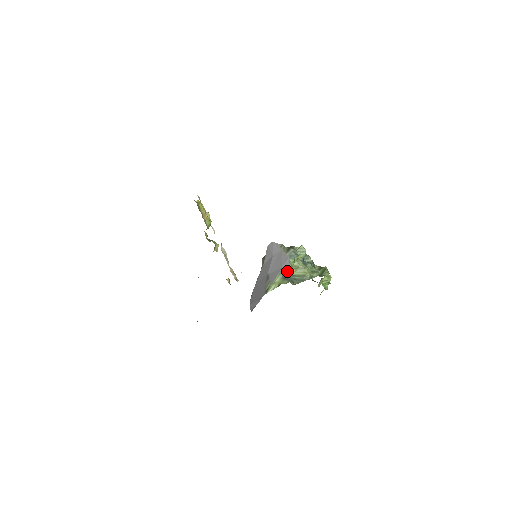
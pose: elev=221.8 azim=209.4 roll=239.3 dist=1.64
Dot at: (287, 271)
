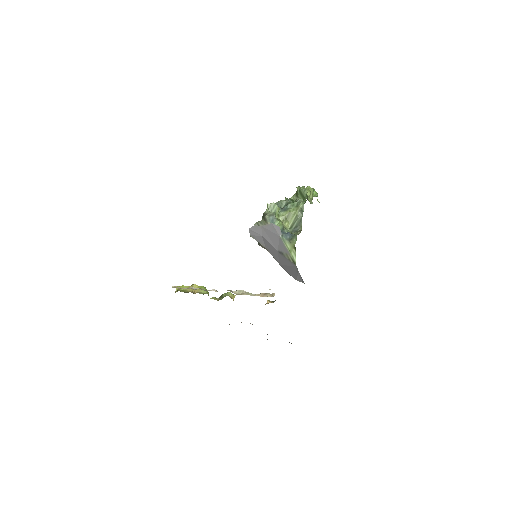
Dot at: (285, 232)
